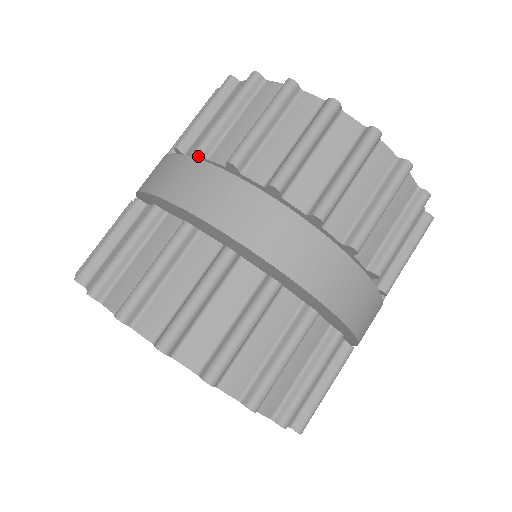
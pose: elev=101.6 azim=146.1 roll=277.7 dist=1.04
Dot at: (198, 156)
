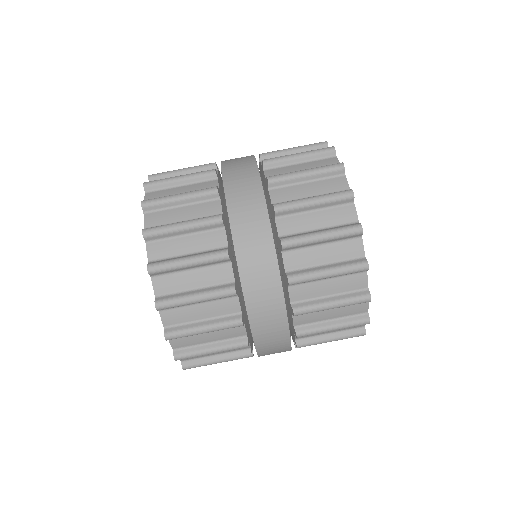
Dot at: occluded
